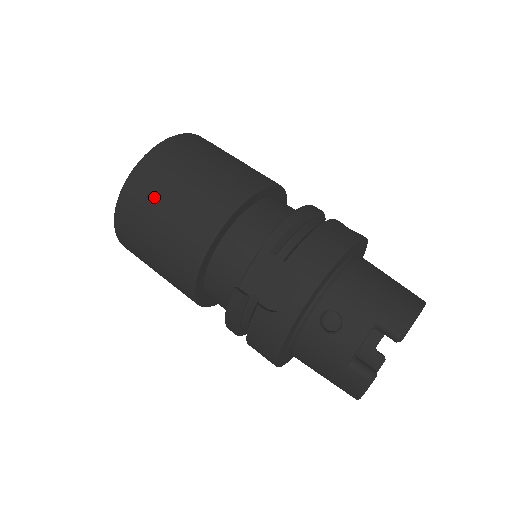
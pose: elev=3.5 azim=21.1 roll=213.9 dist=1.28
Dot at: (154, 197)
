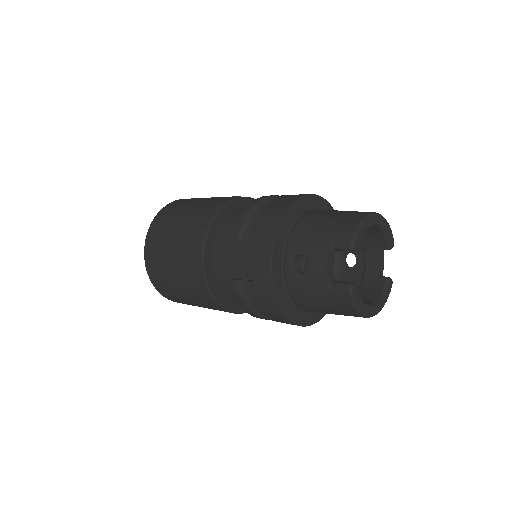
Dot at: (162, 251)
